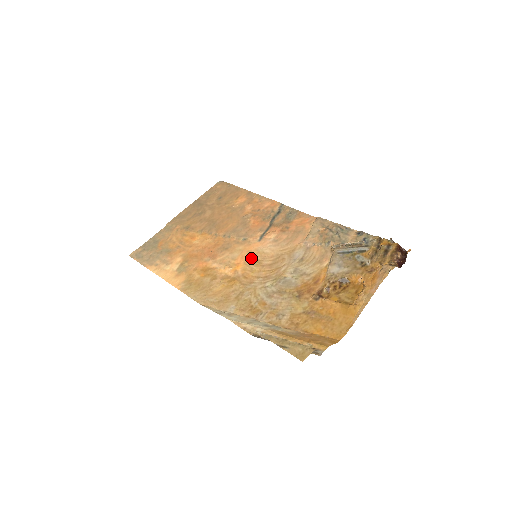
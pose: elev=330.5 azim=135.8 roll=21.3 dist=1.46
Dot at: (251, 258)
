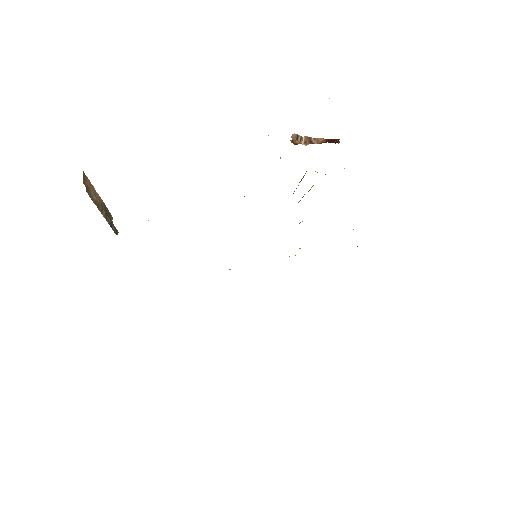
Dot at: occluded
